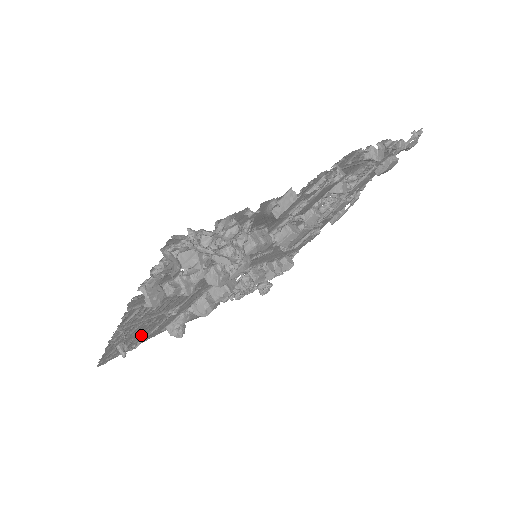
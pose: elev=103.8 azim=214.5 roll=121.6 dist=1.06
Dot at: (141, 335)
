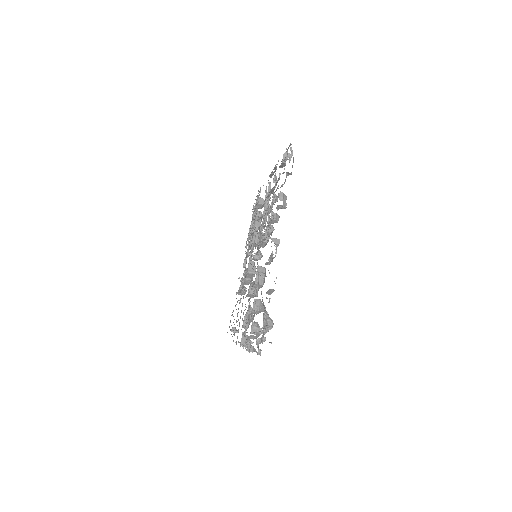
Dot at: occluded
